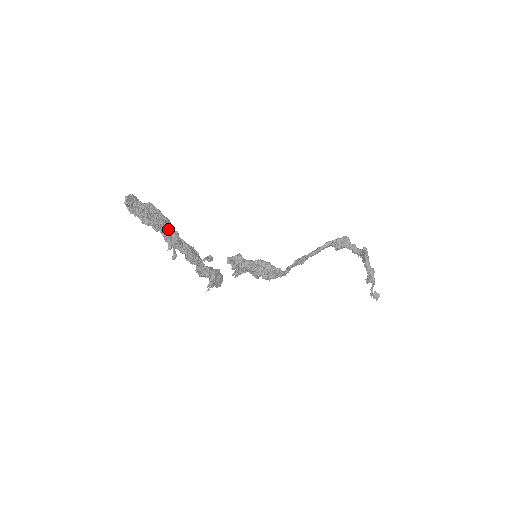
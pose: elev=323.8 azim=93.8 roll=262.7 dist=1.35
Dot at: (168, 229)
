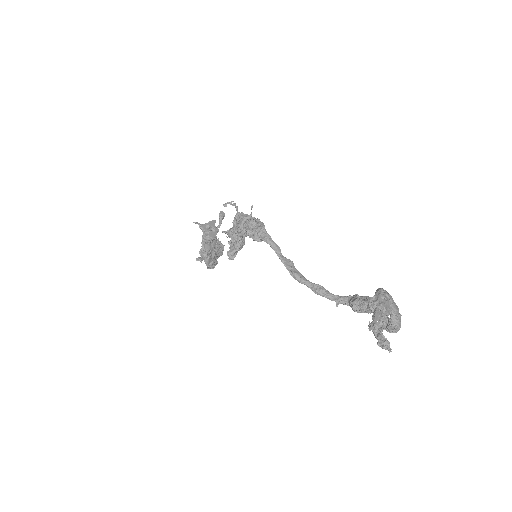
Dot at: (216, 250)
